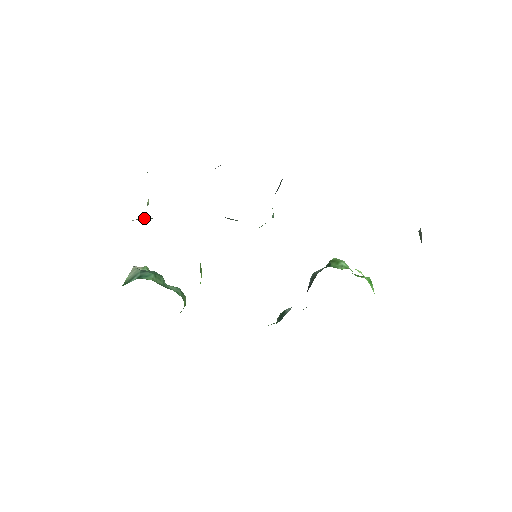
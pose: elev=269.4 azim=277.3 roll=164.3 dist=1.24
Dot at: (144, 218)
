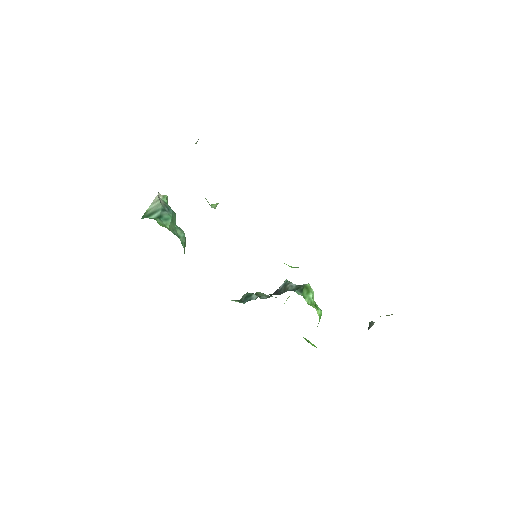
Dot at: occluded
